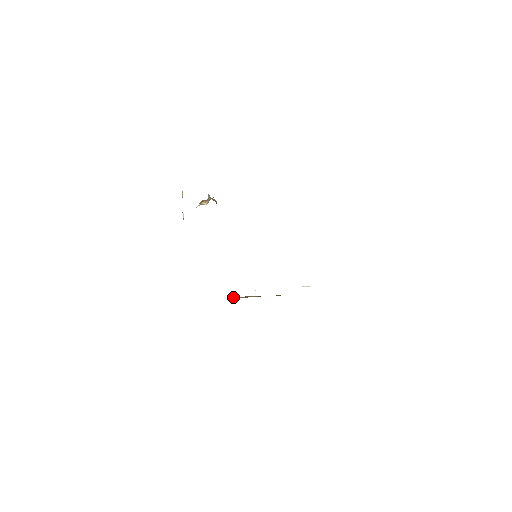
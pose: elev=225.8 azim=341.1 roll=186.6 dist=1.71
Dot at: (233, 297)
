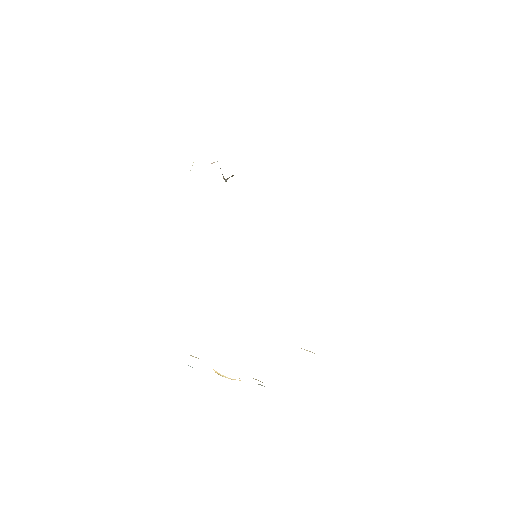
Dot at: occluded
